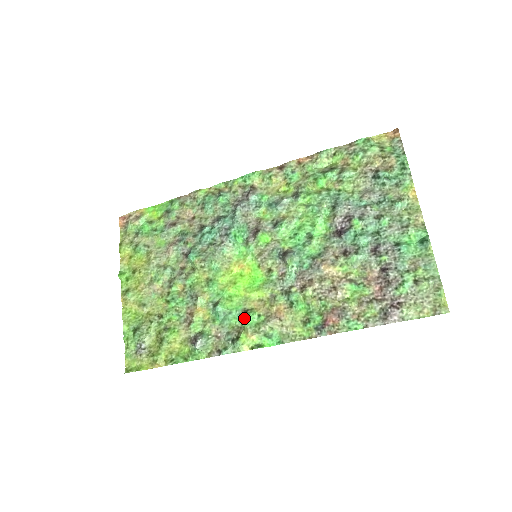
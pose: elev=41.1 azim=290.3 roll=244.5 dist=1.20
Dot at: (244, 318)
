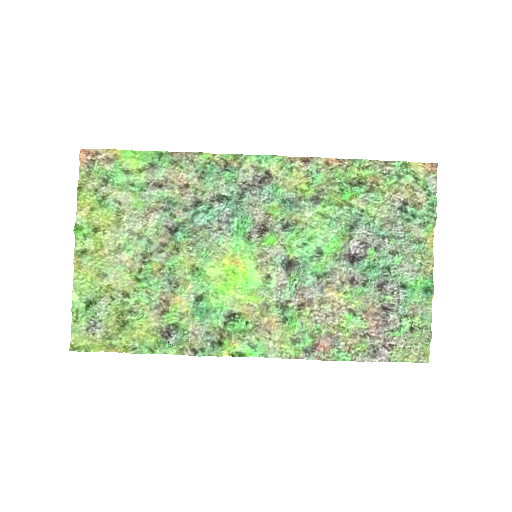
Dot at: (230, 322)
